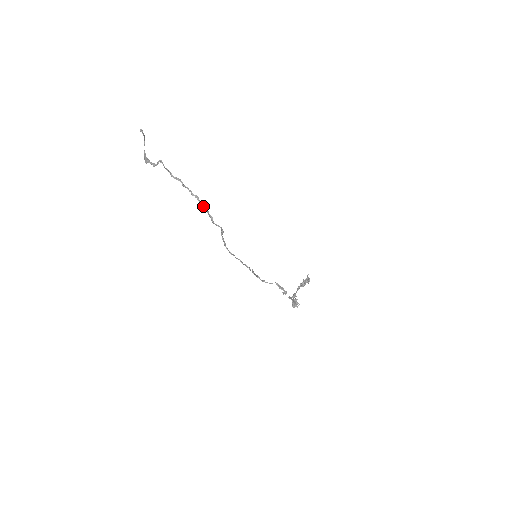
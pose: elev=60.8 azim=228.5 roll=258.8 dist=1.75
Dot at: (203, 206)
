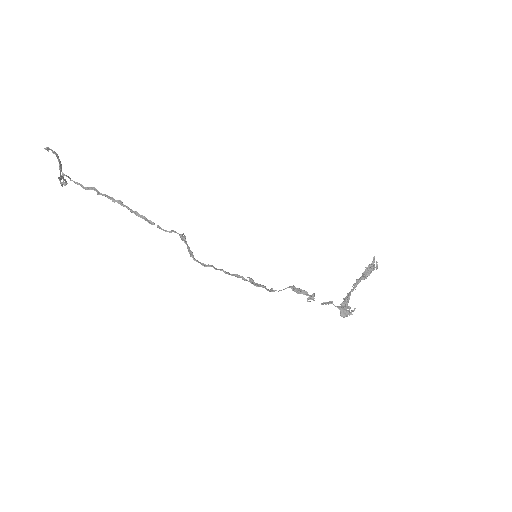
Dot at: (131, 211)
